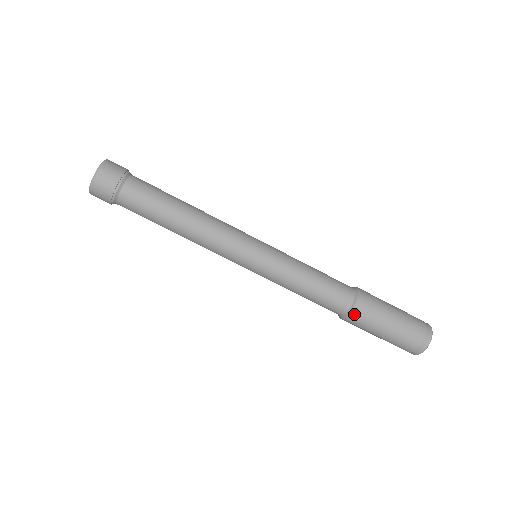
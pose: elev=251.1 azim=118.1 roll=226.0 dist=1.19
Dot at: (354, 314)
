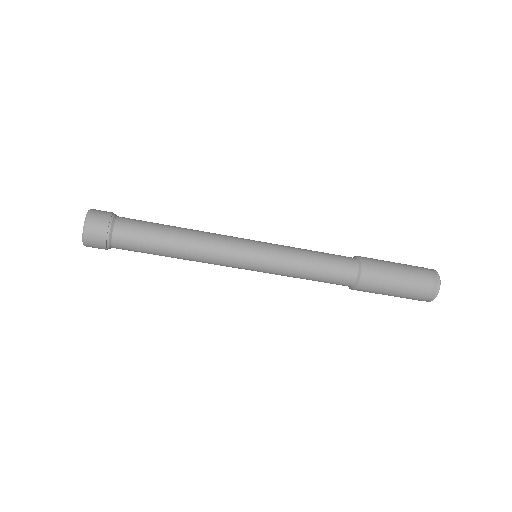
Dot at: occluded
